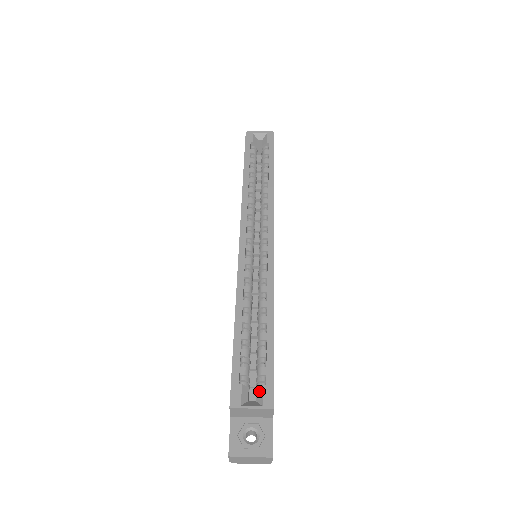
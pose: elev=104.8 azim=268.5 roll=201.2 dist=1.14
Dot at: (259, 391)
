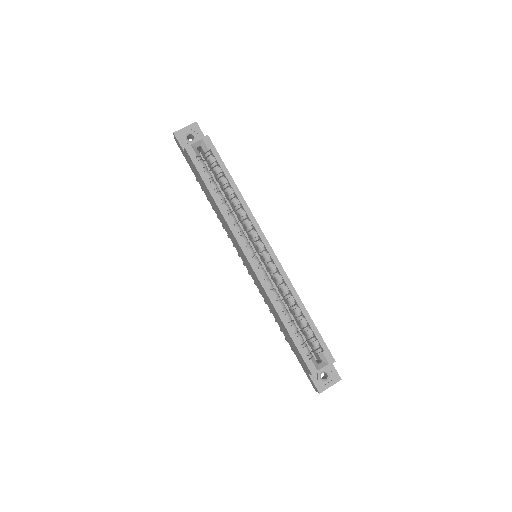
Dot at: (321, 356)
